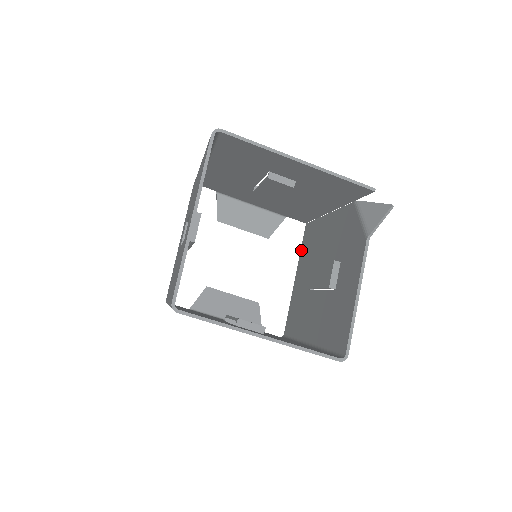
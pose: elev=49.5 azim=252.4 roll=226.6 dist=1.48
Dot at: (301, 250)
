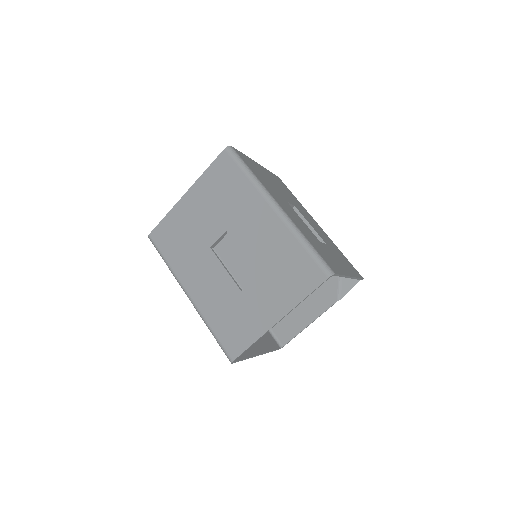
Dot at: occluded
